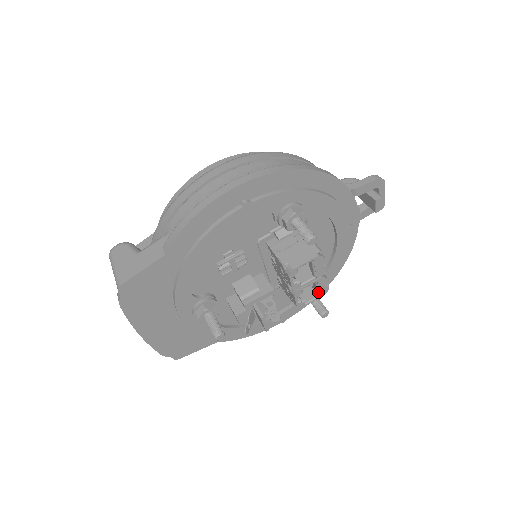
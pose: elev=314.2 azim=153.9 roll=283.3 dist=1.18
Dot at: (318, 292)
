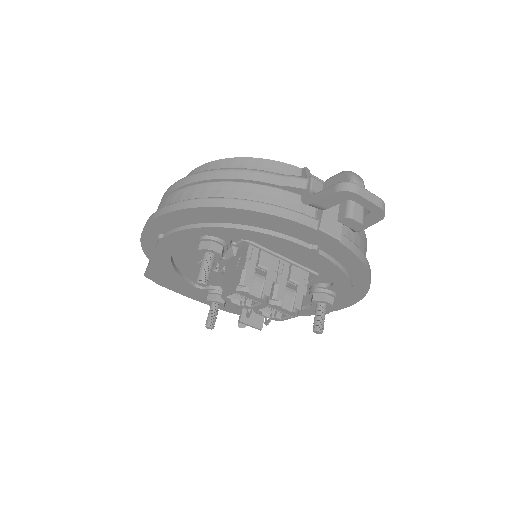
Dot at: (284, 313)
